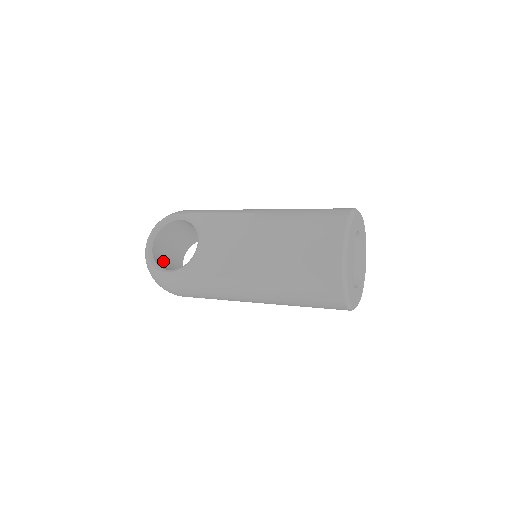
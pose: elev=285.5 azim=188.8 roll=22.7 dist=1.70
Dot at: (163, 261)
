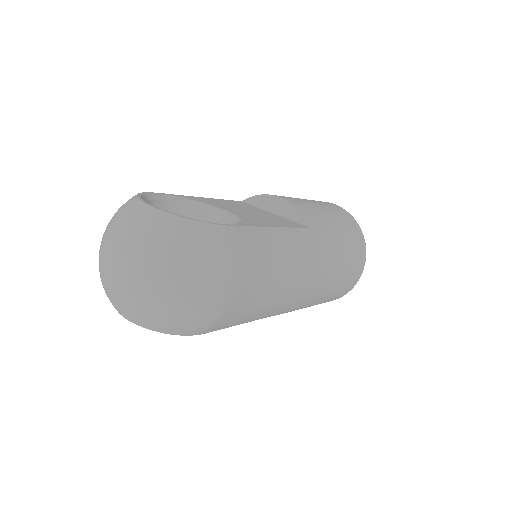
Dot at: occluded
